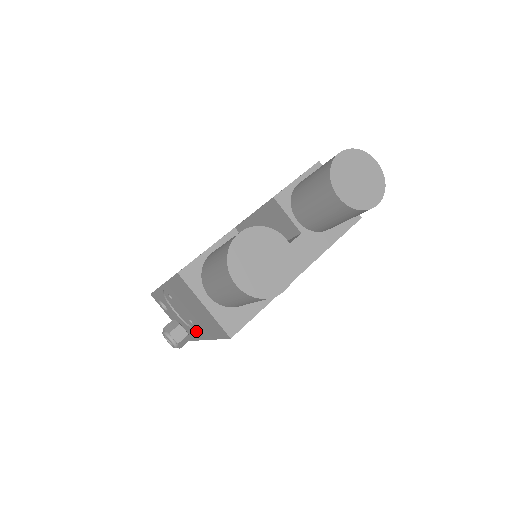
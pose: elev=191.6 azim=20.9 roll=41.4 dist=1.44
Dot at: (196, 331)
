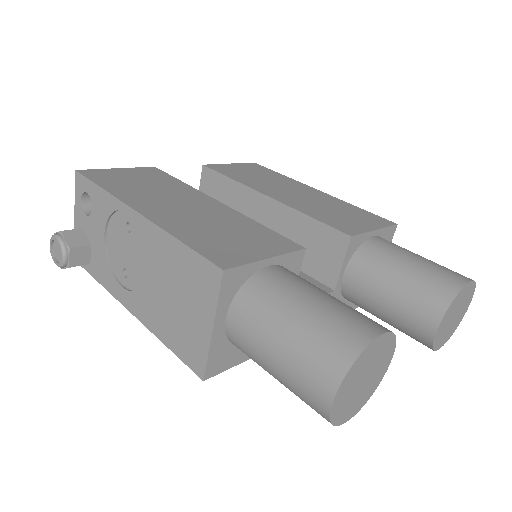
Dot at: (121, 287)
